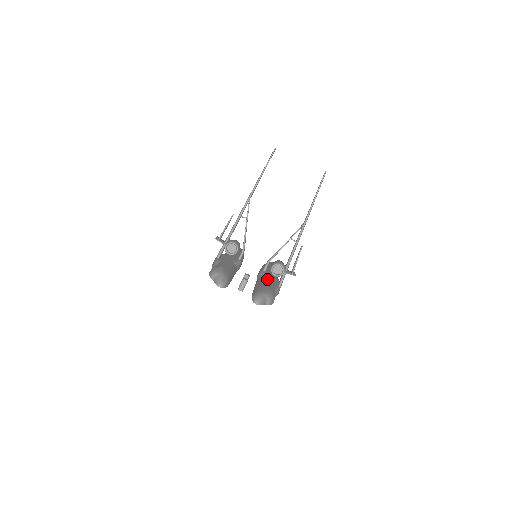
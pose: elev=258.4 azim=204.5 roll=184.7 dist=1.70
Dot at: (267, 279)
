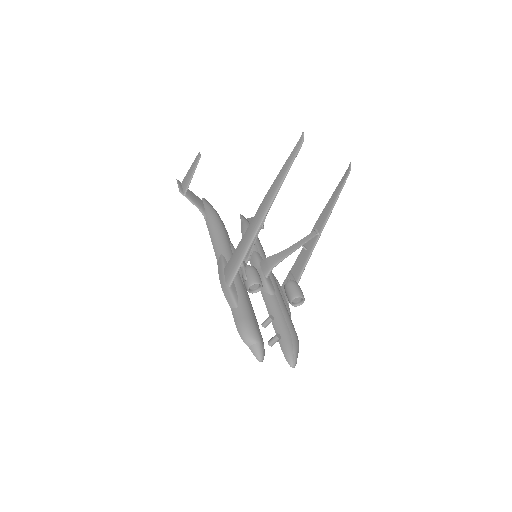
Dot at: (279, 301)
